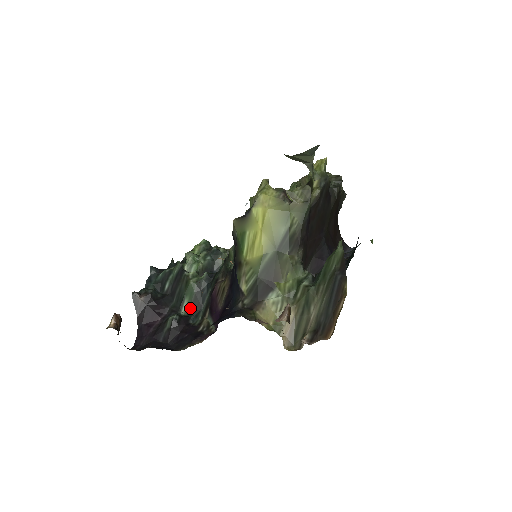
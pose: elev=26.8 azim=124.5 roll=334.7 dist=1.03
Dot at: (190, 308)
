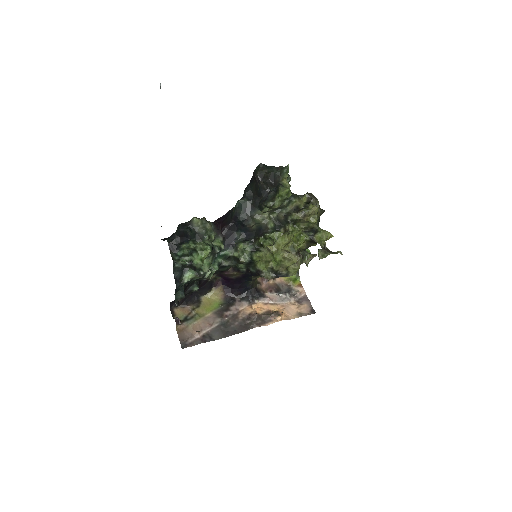
Dot at: occluded
